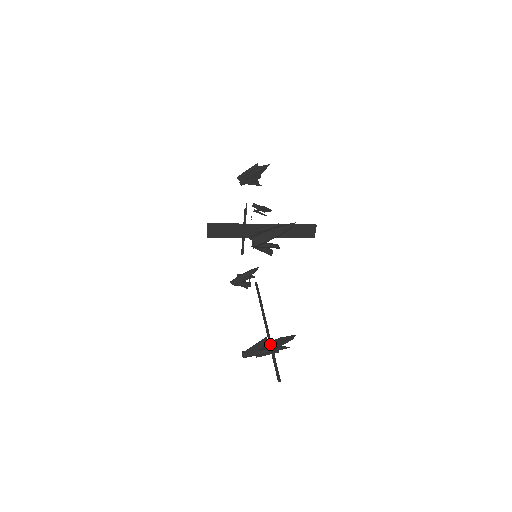
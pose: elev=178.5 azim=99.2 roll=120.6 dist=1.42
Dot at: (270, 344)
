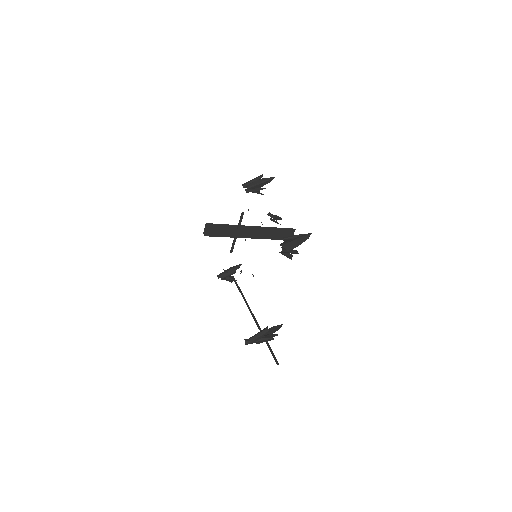
Dot at: (266, 333)
